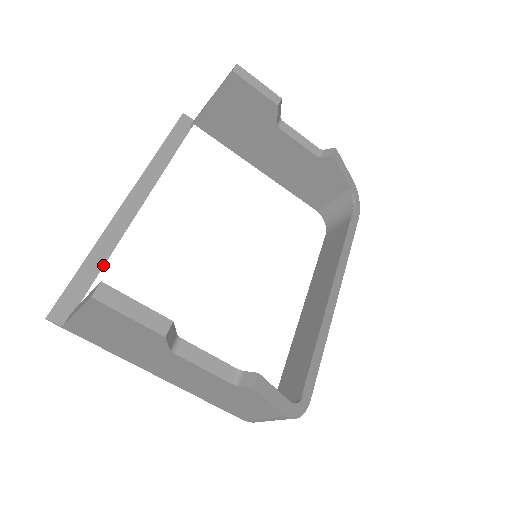
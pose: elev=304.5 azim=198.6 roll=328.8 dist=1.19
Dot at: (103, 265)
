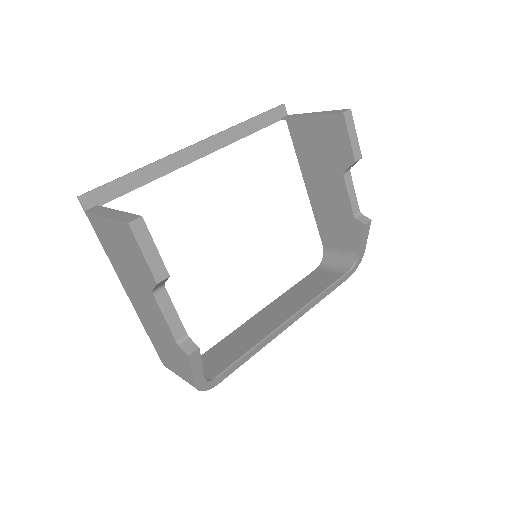
Dot at: (144, 184)
